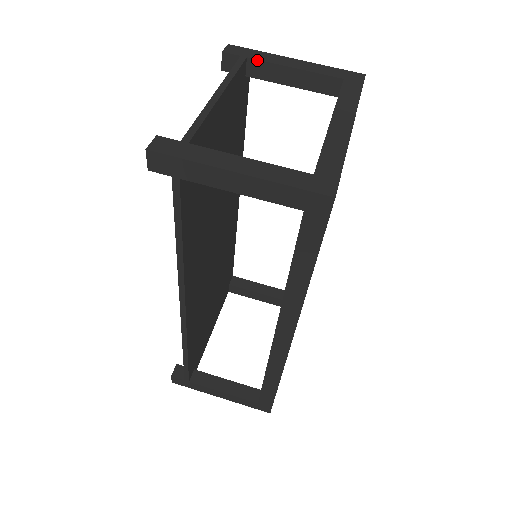
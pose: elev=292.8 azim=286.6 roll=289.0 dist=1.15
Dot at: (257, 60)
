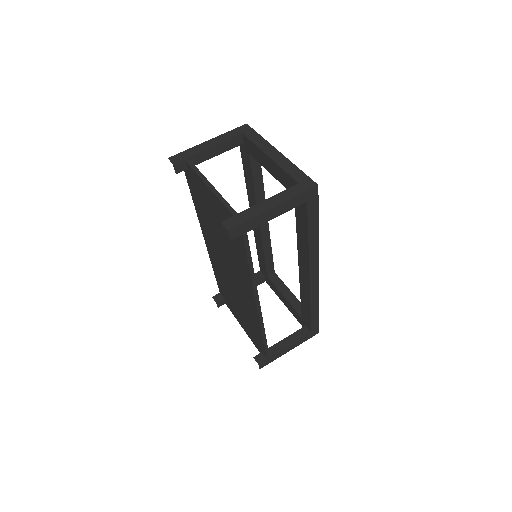
Dot at: (194, 155)
